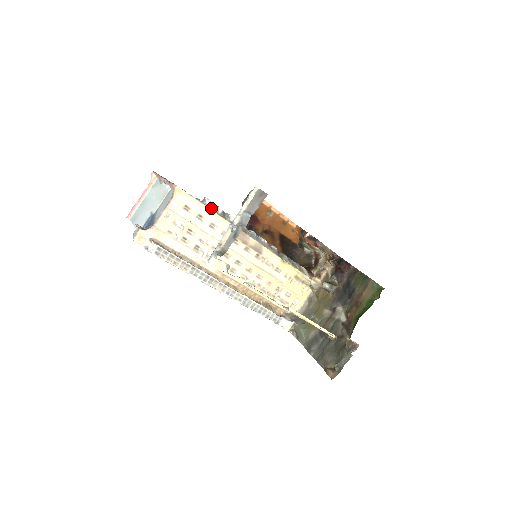
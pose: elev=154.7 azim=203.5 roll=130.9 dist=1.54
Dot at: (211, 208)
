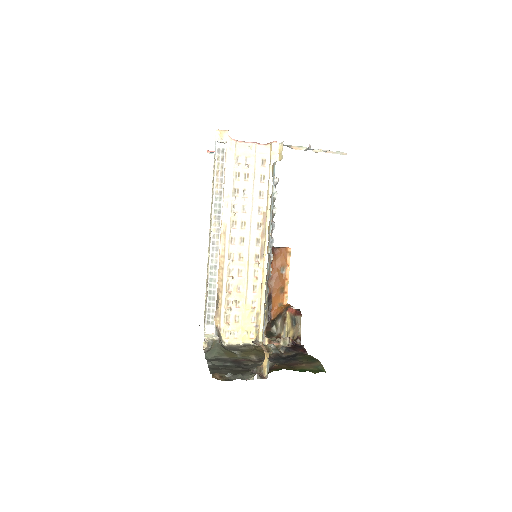
Dot at: occluded
